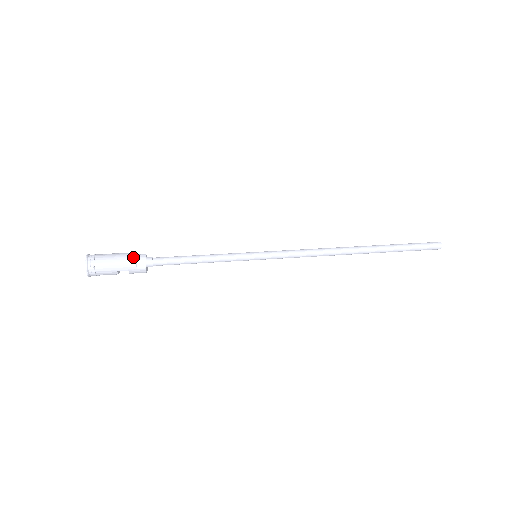
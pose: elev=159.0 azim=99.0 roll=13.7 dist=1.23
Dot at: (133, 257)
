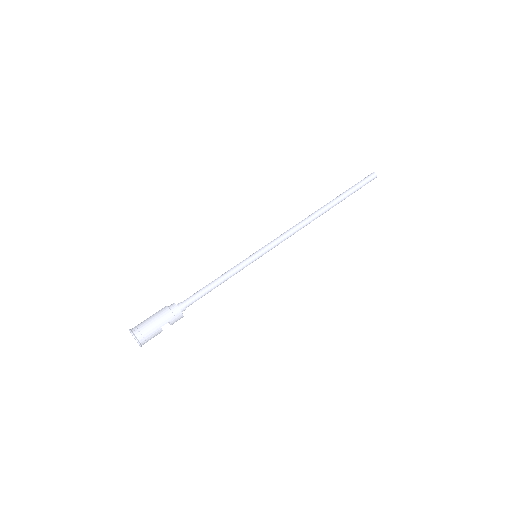
Dot at: (166, 309)
